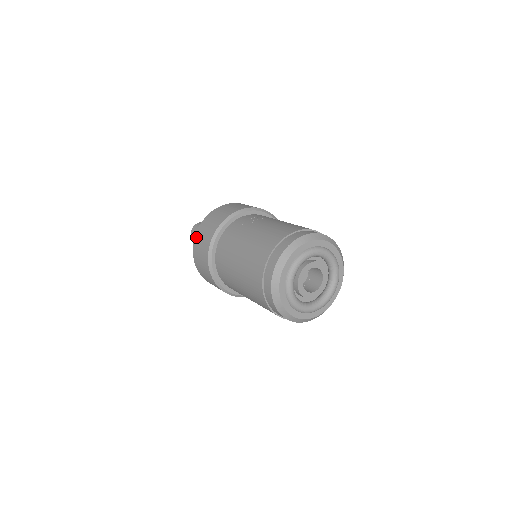
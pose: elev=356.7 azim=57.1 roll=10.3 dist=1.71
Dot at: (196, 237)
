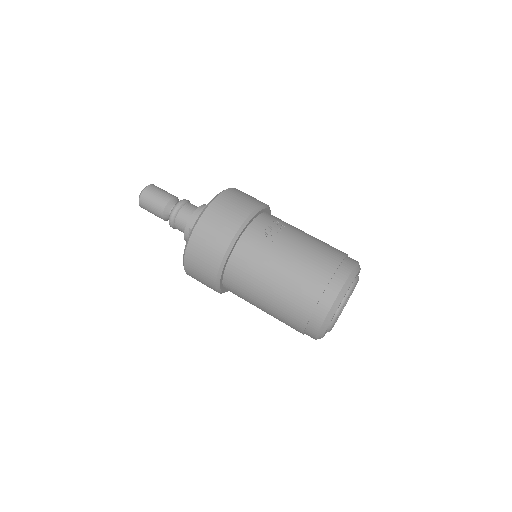
Dot at: (189, 251)
